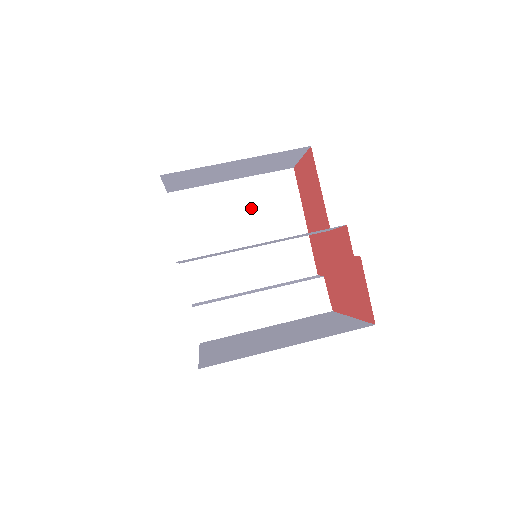
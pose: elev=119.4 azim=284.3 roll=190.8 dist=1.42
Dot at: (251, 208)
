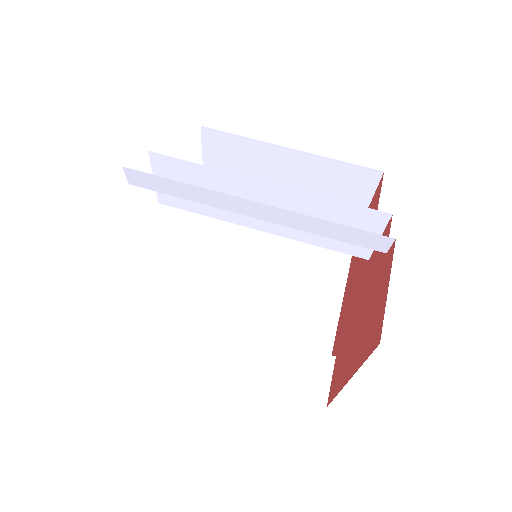
Dot at: (285, 250)
